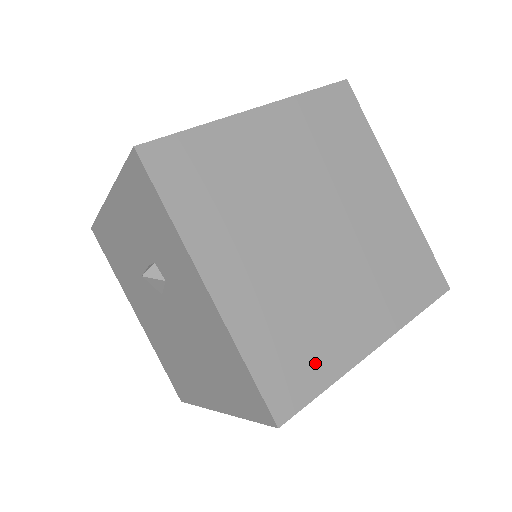
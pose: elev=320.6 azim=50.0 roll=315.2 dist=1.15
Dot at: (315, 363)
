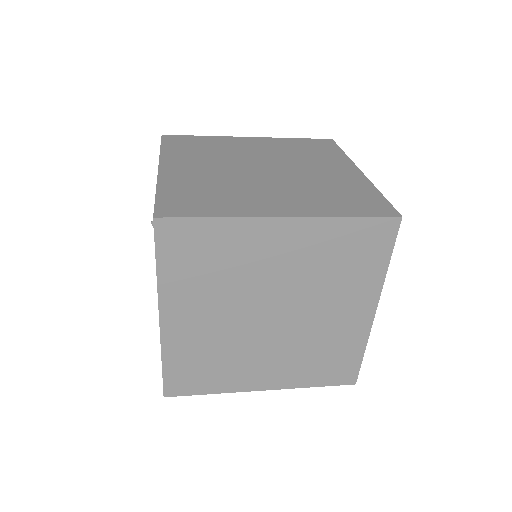
Dot at: (213, 206)
